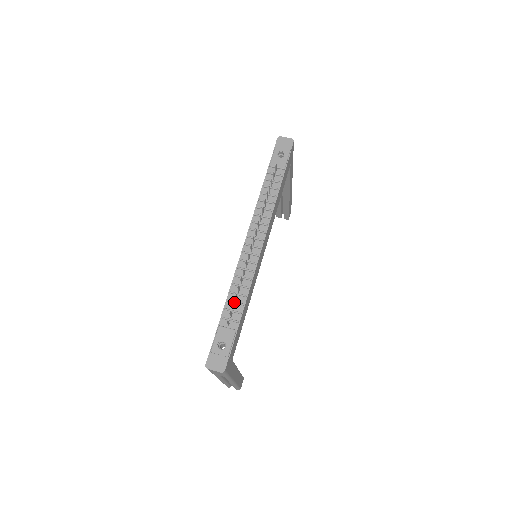
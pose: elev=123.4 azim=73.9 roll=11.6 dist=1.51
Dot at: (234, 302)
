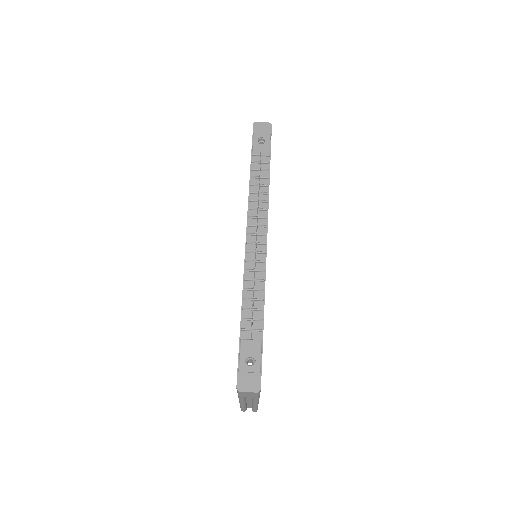
Dot at: (251, 309)
